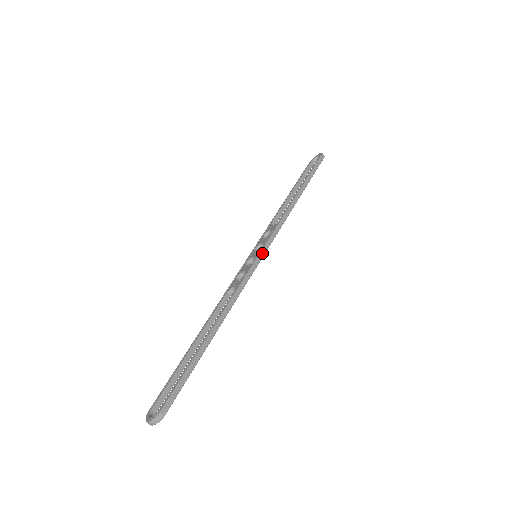
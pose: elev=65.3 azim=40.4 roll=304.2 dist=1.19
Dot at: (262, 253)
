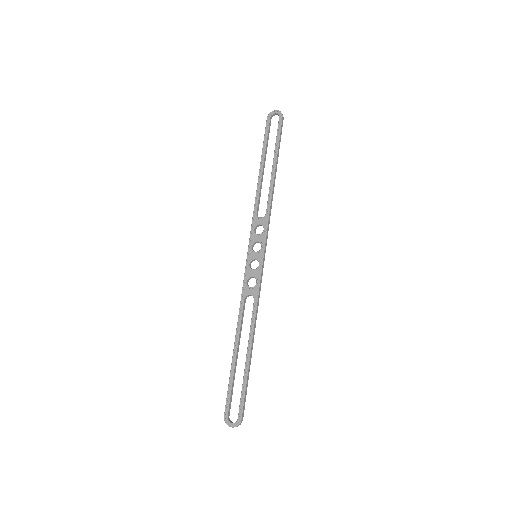
Dot at: (264, 256)
